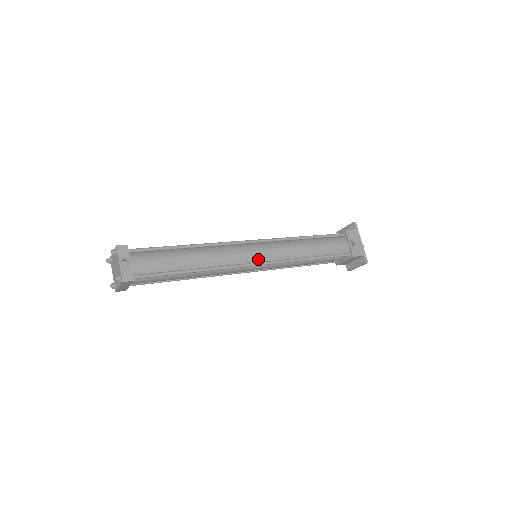
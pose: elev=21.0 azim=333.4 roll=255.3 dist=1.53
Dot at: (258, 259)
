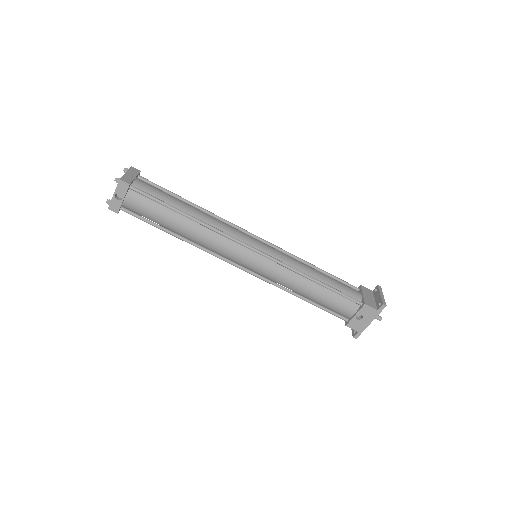
Dot at: (246, 265)
